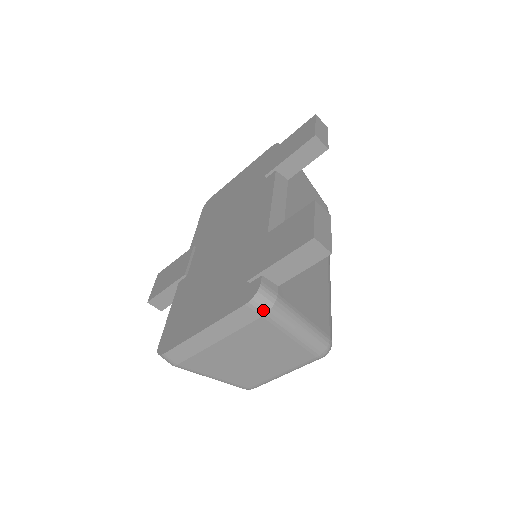
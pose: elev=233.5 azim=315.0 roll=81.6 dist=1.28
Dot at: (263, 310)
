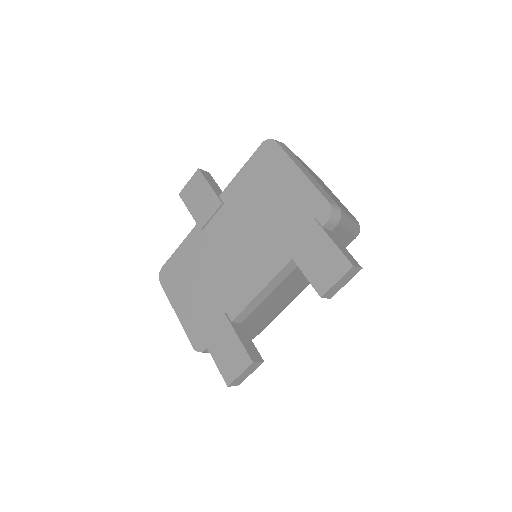
Dot at: occluded
